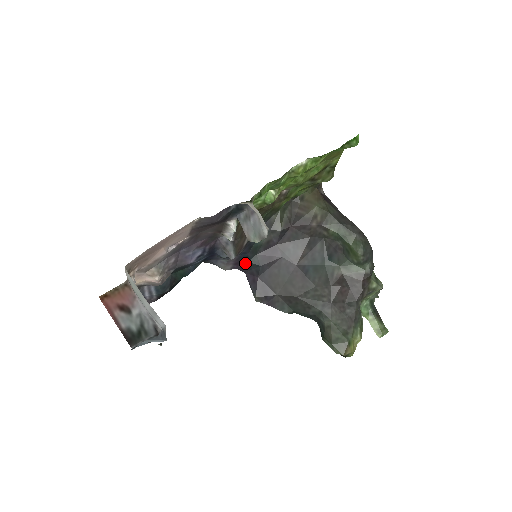
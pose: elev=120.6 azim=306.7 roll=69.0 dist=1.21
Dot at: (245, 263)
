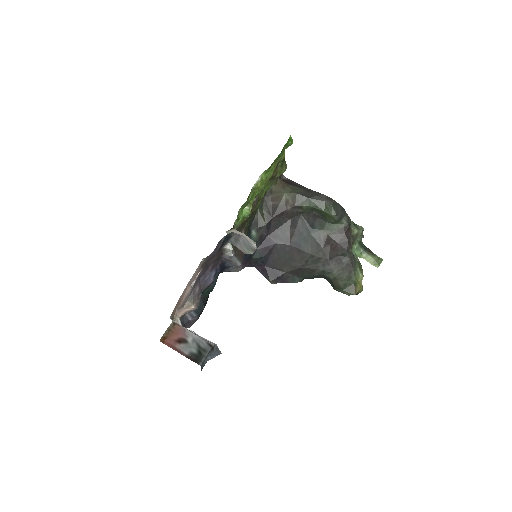
Dot at: (250, 260)
